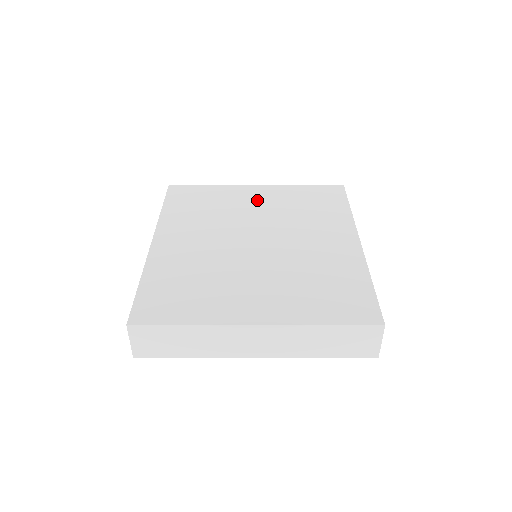
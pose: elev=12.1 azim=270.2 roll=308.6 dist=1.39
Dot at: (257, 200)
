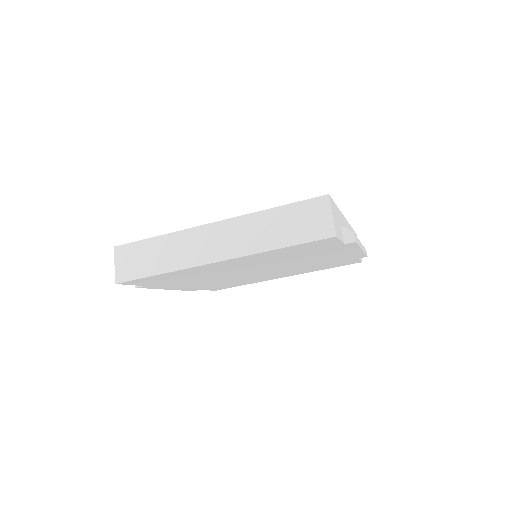
Dot at: occluded
